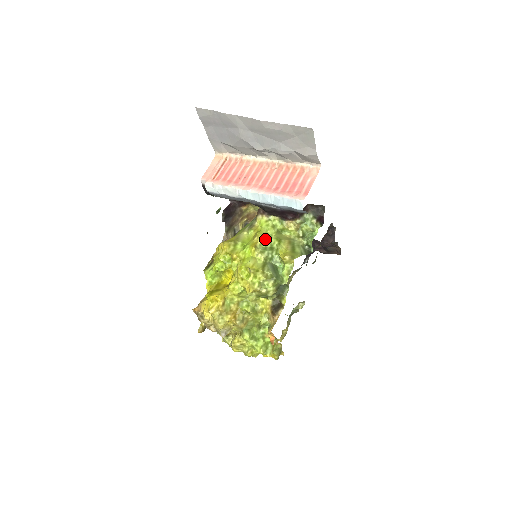
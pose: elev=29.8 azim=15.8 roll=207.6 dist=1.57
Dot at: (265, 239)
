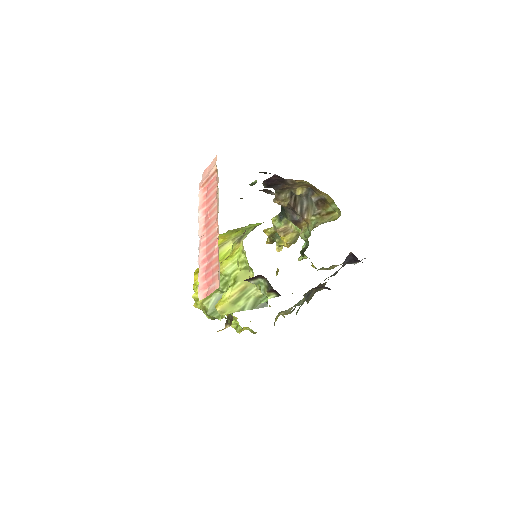
Dot at: (225, 272)
